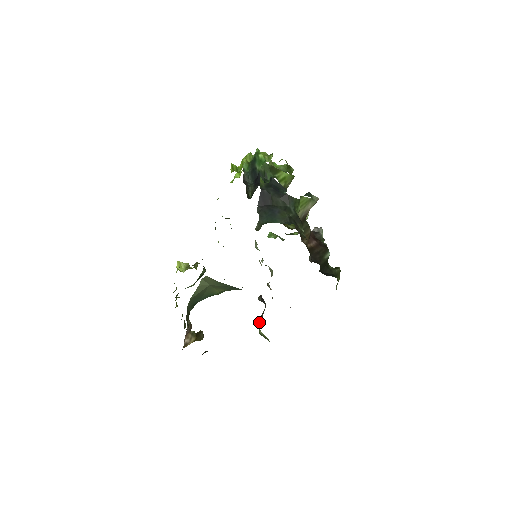
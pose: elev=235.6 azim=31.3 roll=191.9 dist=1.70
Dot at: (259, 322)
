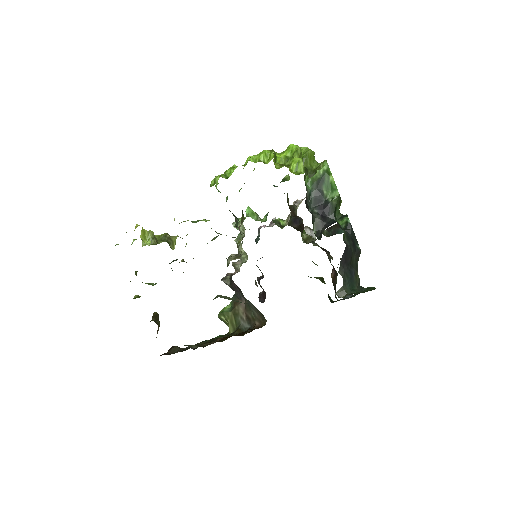
Dot at: (239, 321)
